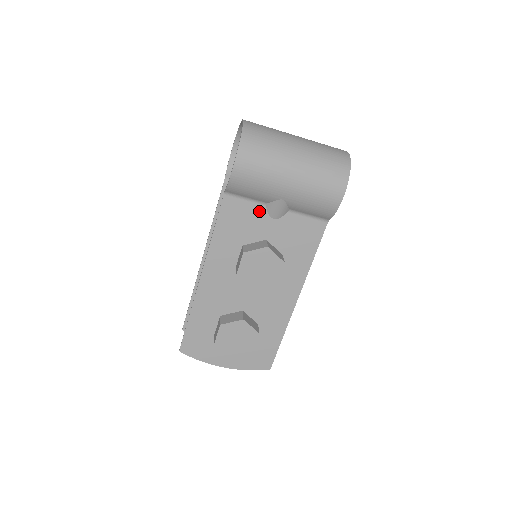
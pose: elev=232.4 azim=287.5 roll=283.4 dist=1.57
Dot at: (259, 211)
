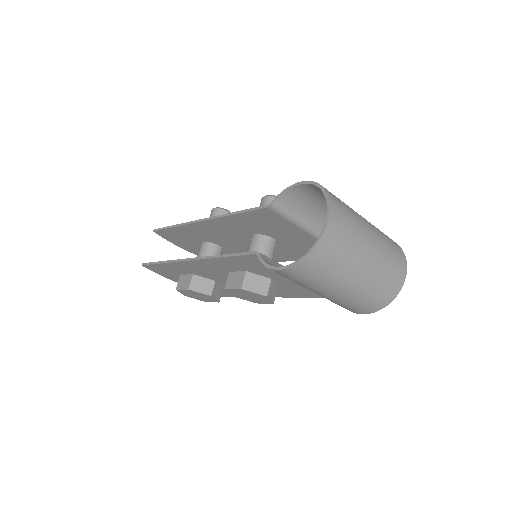
Dot at: occluded
